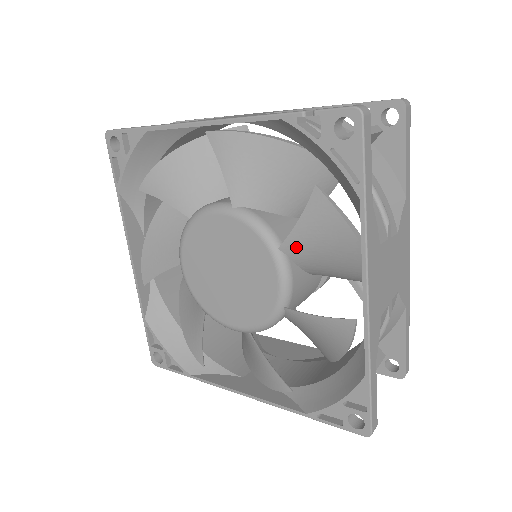
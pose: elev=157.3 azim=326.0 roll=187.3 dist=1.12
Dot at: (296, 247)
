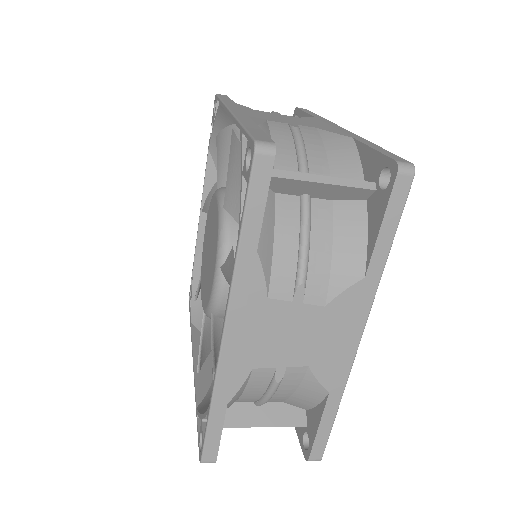
Dot at: (224, 175)
